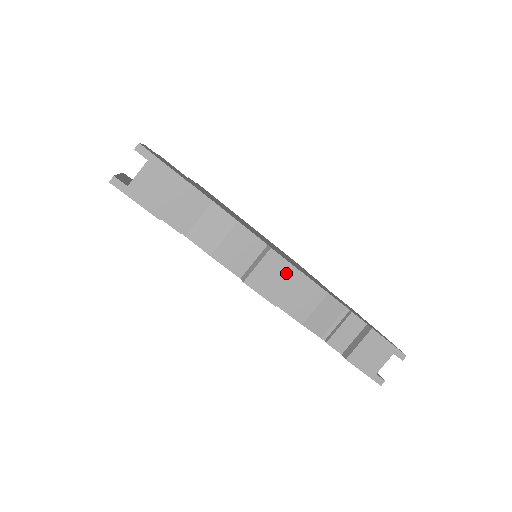
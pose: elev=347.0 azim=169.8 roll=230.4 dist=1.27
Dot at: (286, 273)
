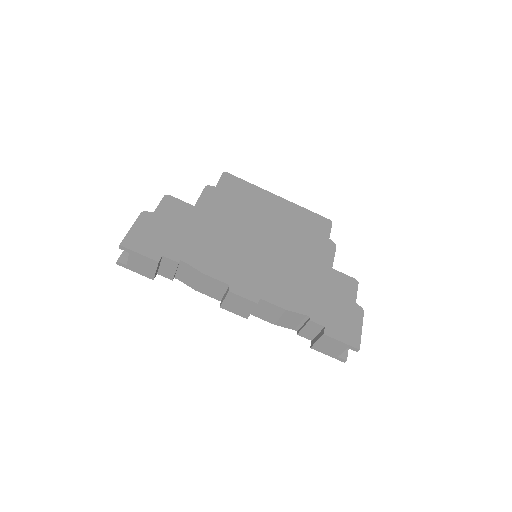
Dot at: (246, 303)
